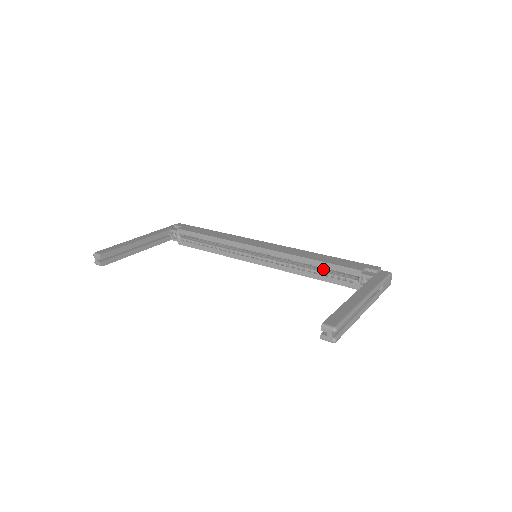
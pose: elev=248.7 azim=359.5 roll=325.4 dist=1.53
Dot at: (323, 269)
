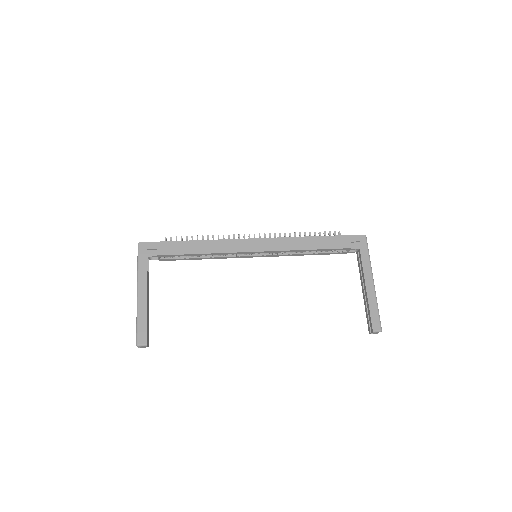
Dot at: occluded
